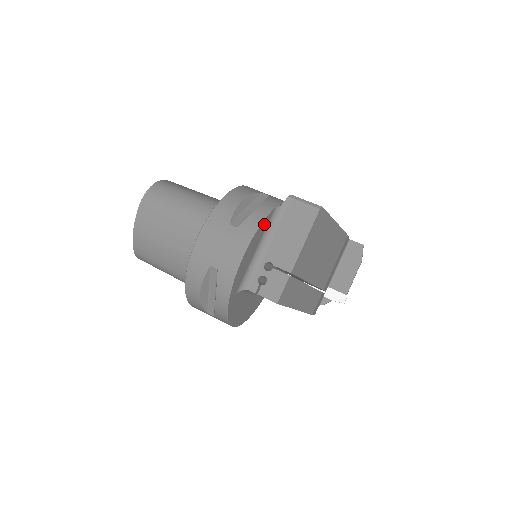
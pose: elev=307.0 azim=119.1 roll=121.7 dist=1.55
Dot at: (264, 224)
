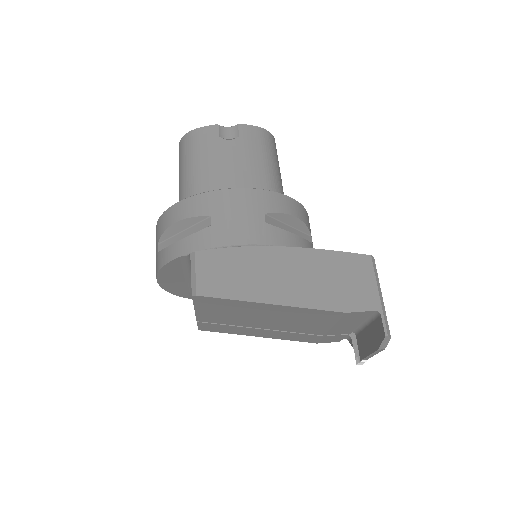
Dot at: (173, 265)
